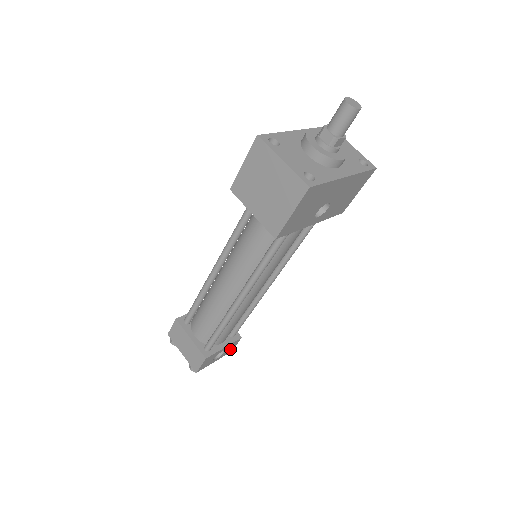
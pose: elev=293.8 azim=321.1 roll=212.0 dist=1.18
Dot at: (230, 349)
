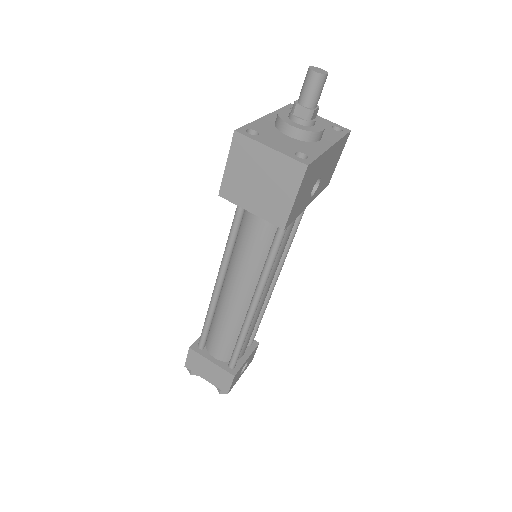
Dot at: (251, 358)
